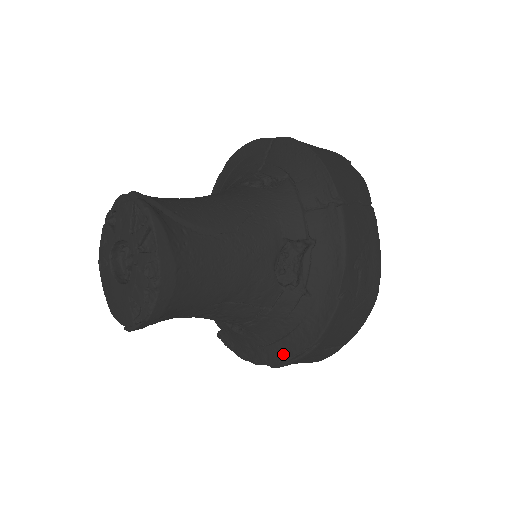
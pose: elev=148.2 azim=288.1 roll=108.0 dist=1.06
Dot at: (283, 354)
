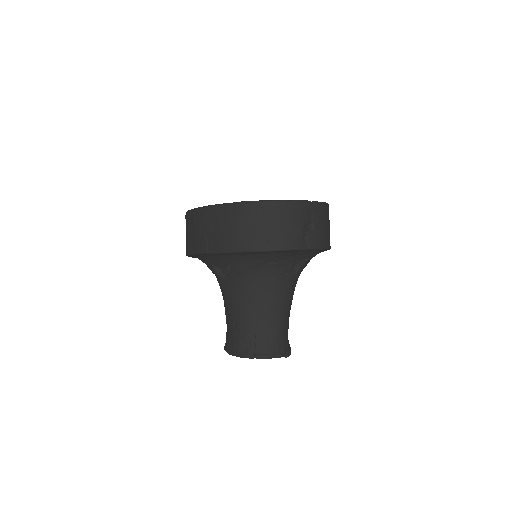
Dot at: occluded
